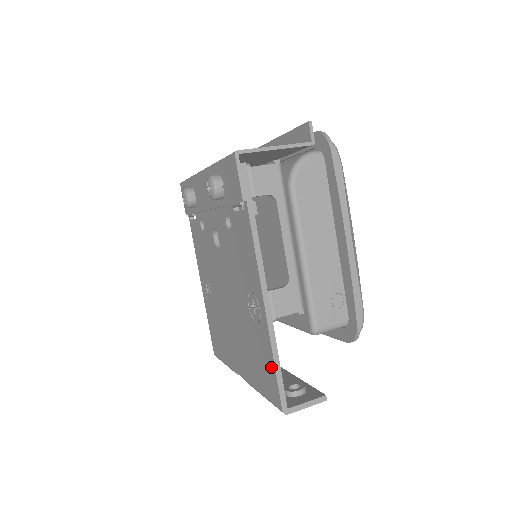
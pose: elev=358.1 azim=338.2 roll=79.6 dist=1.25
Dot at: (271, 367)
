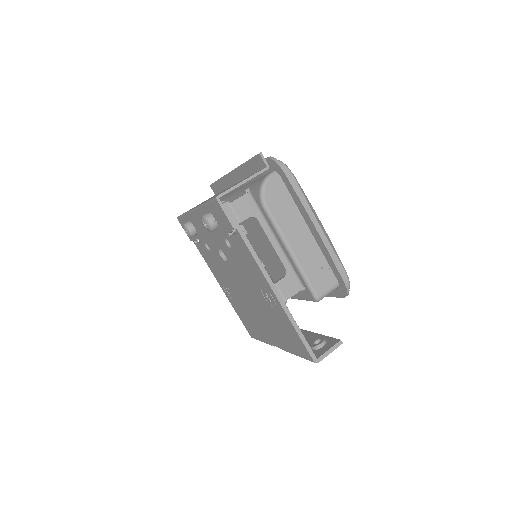
Dot at: (295, 335)
